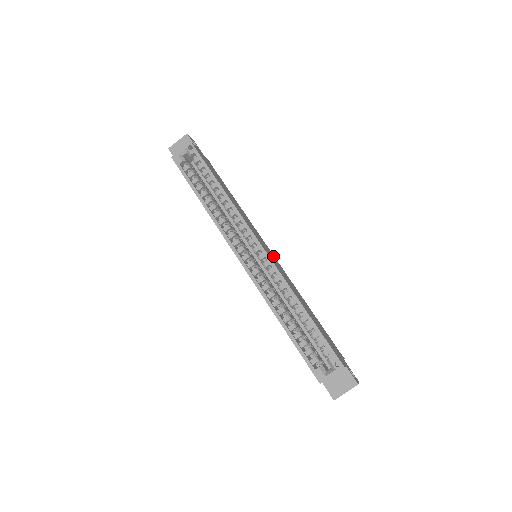
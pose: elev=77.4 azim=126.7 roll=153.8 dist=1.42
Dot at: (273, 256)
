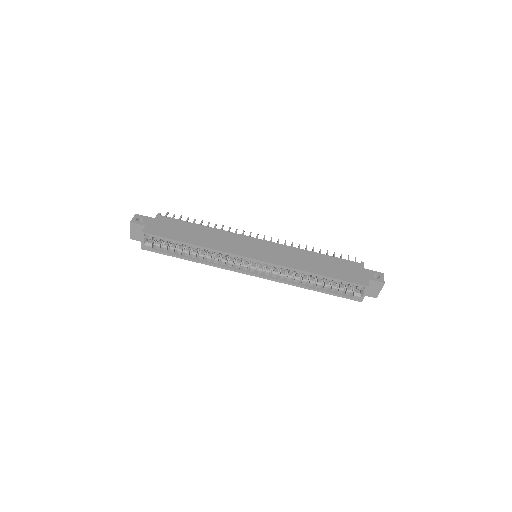
Dot at: (265, 244)
